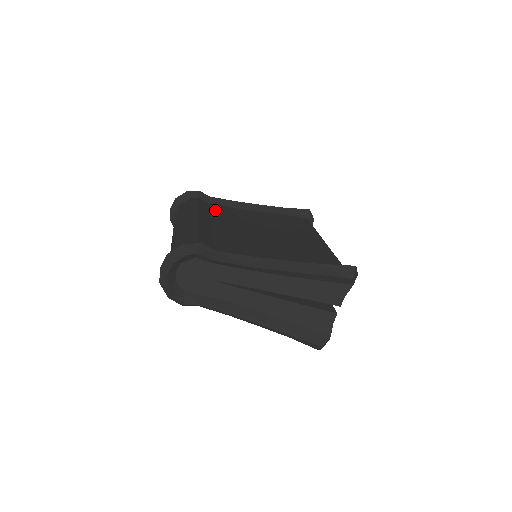
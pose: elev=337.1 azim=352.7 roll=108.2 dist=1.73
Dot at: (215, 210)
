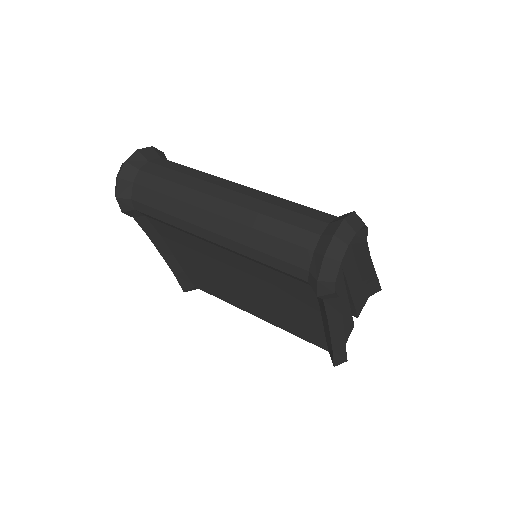
Dot at: occluded
